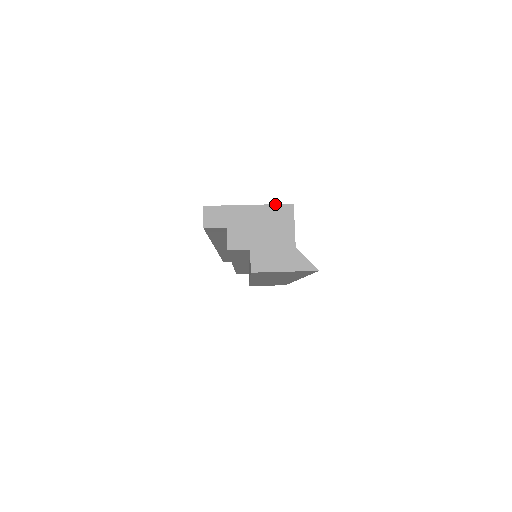
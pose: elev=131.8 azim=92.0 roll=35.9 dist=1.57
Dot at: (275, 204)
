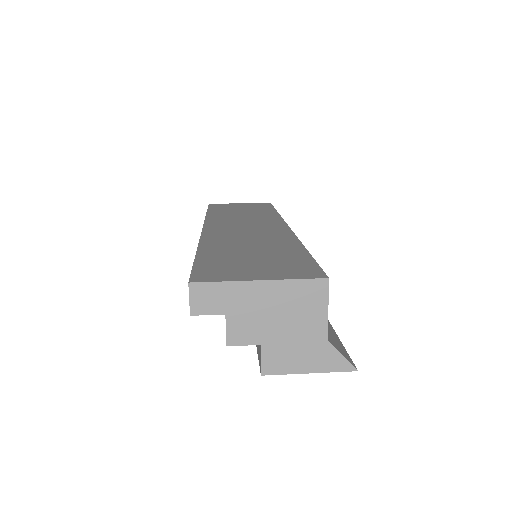
Dot at: (300, 279)
